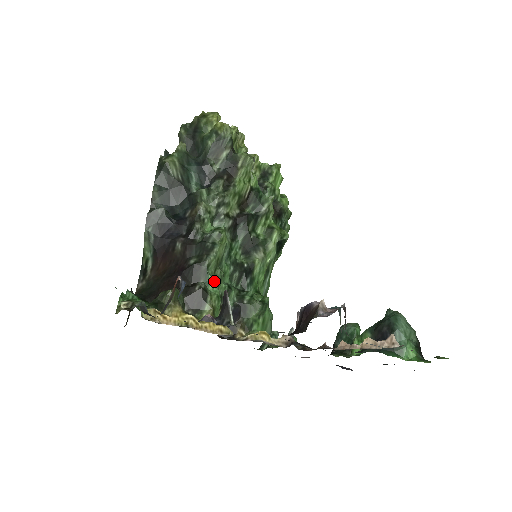
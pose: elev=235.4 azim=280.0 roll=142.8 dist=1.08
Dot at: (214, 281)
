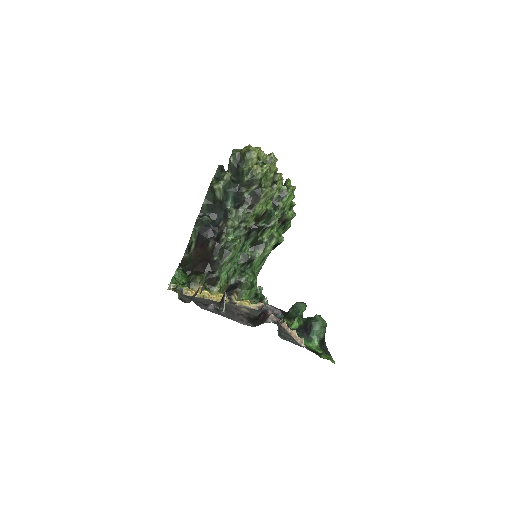
Dot at: (225, 272)
